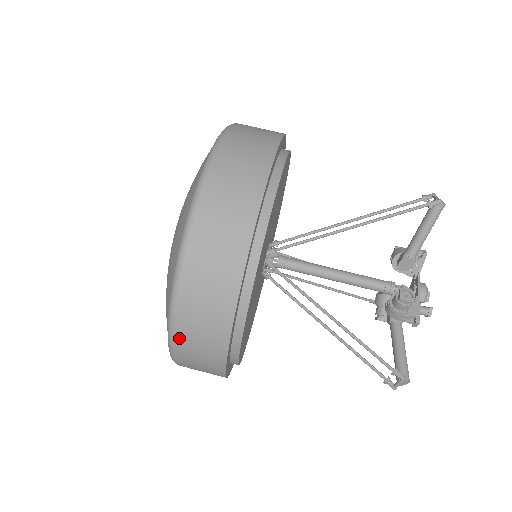
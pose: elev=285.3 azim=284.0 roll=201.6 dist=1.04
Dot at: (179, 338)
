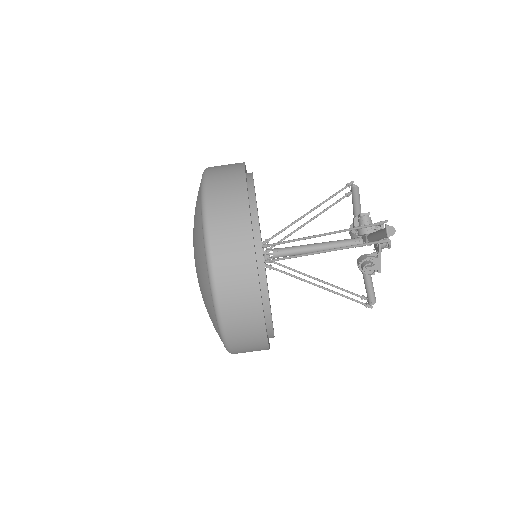
Dot at: occluded
